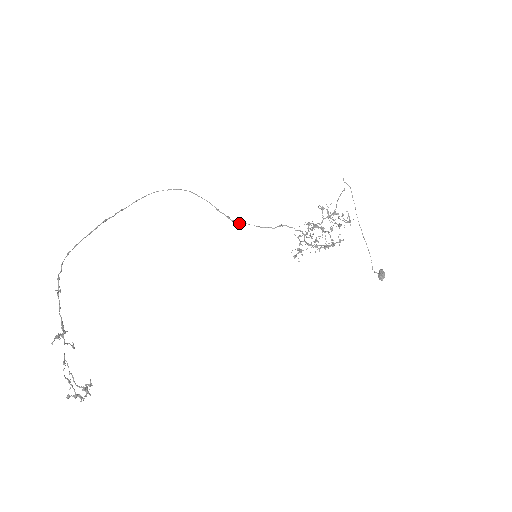
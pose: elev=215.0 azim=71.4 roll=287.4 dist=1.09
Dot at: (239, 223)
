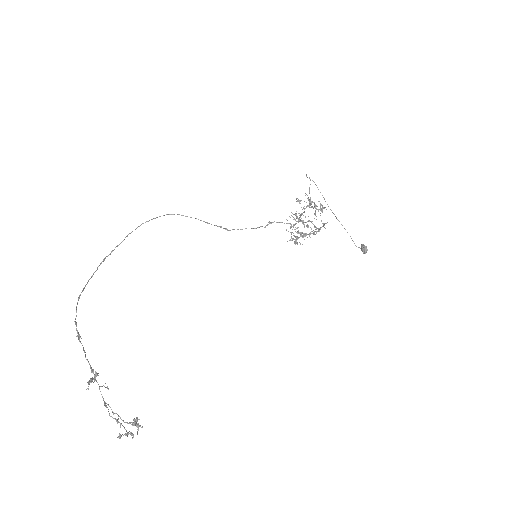
Dot at: occluded
